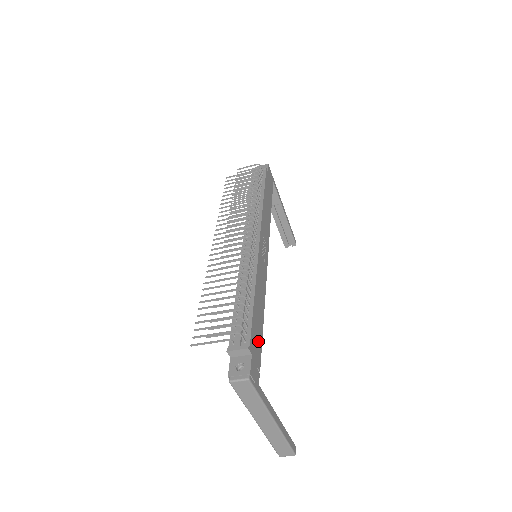
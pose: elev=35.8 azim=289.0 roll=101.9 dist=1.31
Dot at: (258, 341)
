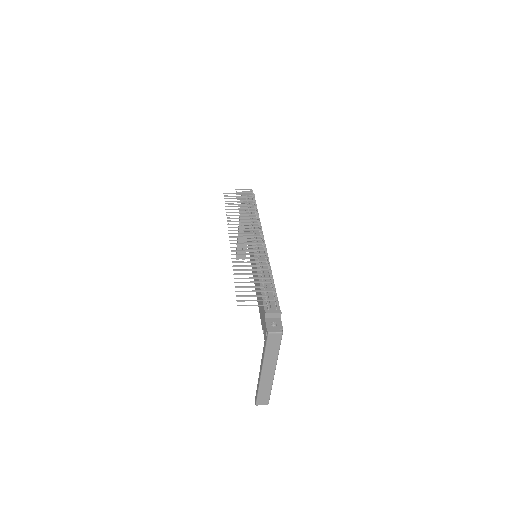
Dot at: occluded
